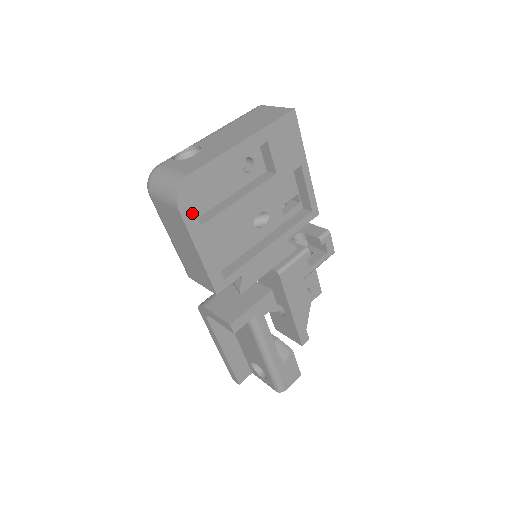
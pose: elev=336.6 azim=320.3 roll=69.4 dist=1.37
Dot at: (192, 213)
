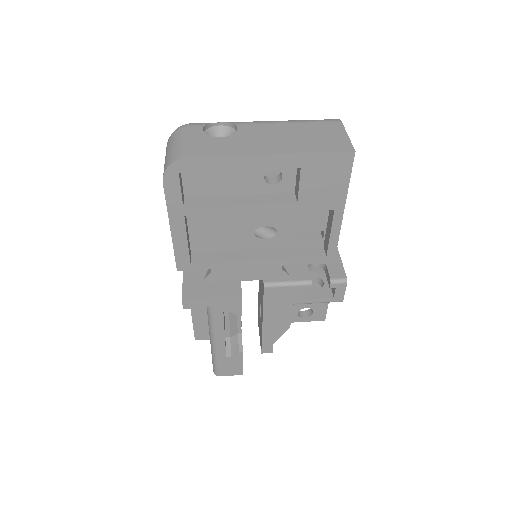
Dot at: (177, 192)
